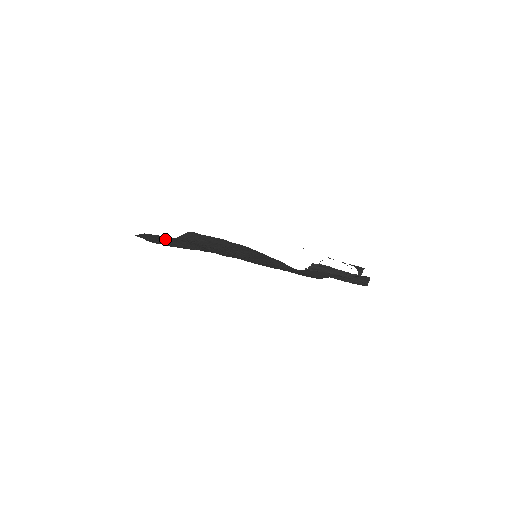
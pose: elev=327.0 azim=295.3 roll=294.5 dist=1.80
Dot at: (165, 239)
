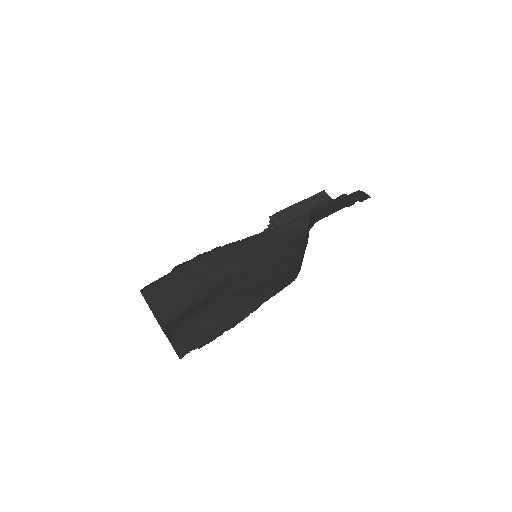
Dot at: (195, 327)
